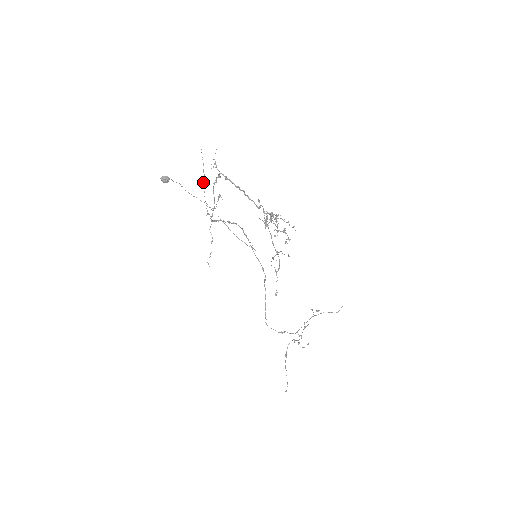
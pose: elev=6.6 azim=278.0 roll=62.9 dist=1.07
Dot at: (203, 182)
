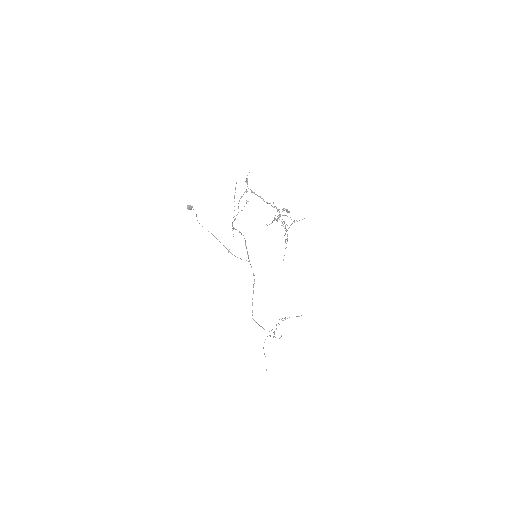
Dot at: (234, 195)
